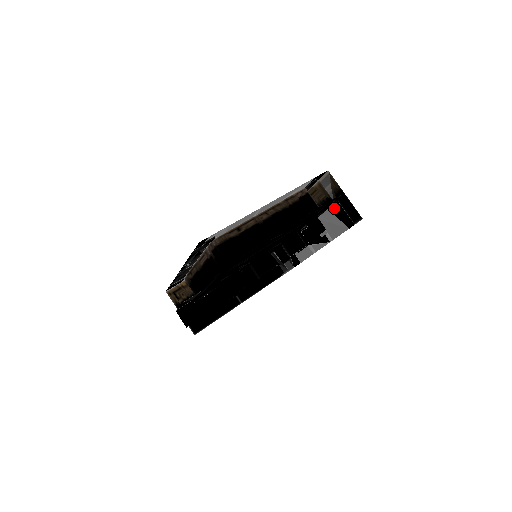
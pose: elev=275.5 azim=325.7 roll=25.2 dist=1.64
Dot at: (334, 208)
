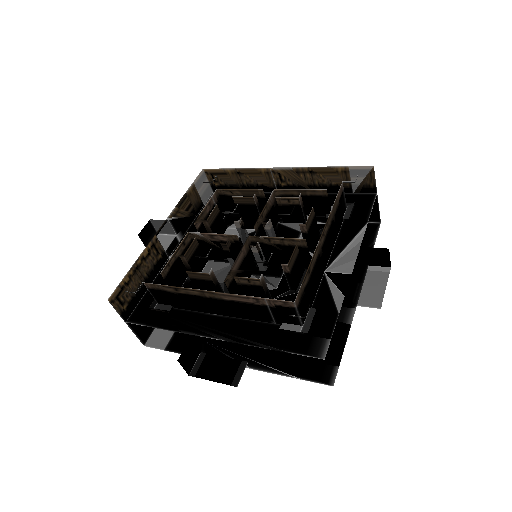
Dot at: occluded
